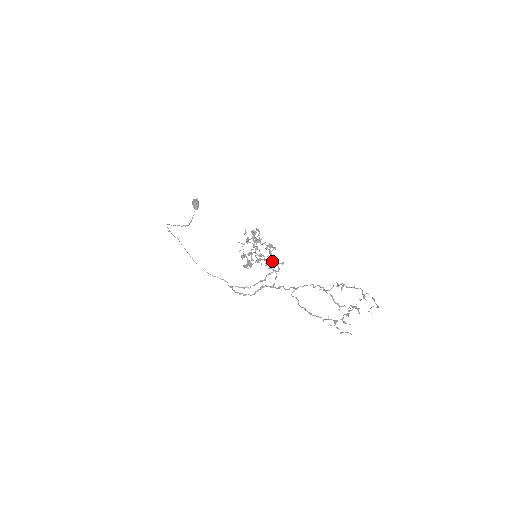
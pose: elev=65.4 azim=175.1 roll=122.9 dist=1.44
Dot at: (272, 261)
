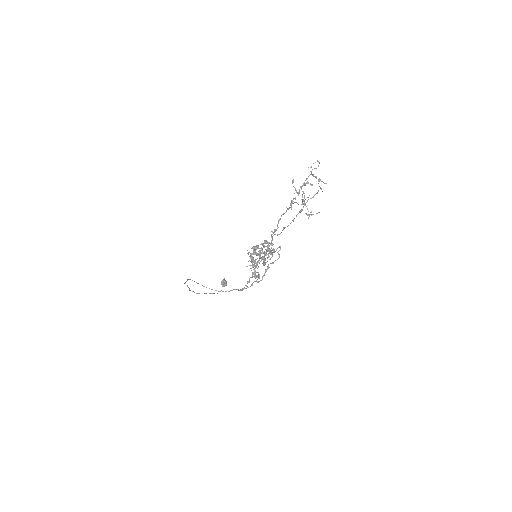
Dot at: occluded
